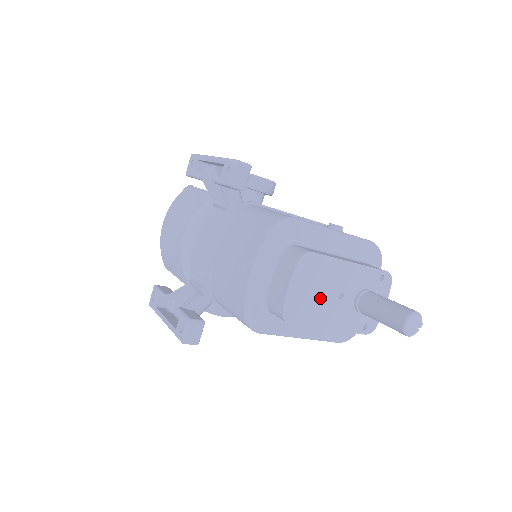
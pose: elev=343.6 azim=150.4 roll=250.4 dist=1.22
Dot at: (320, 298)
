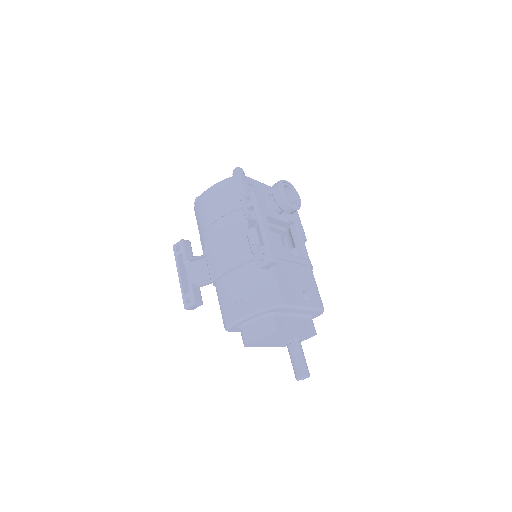
Dot at: (270, 341)
